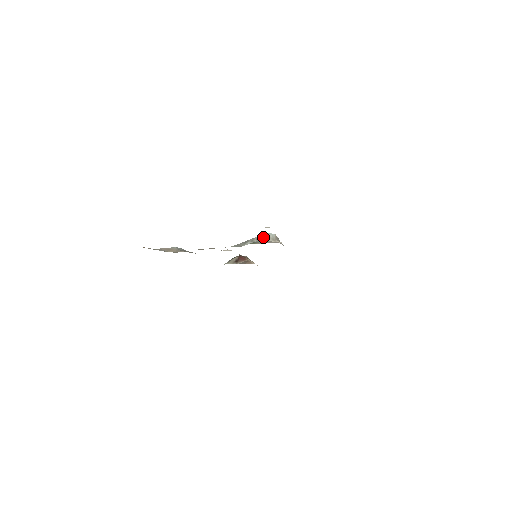
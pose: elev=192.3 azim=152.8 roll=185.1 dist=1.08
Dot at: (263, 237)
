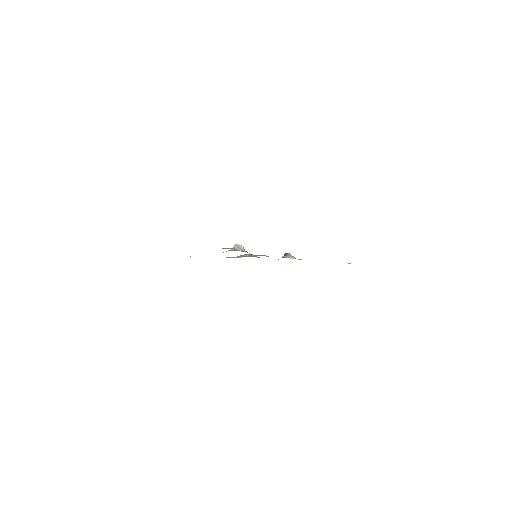
Dot at: occluded
